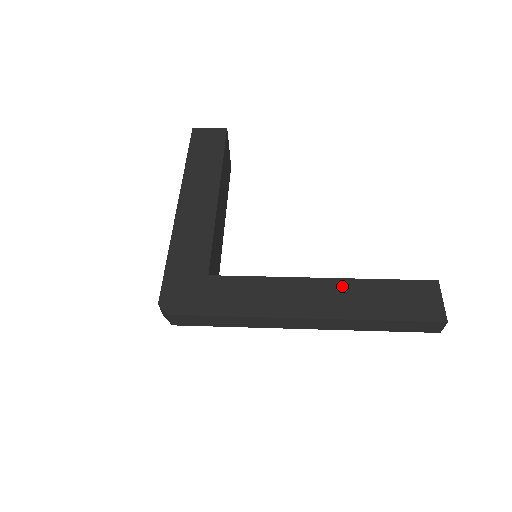
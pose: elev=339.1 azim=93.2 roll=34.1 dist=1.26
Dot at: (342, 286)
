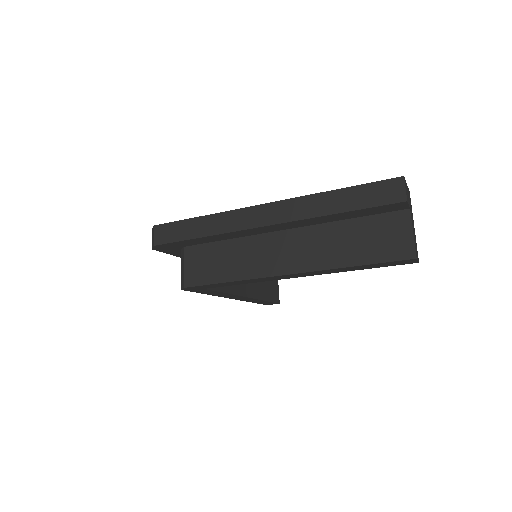
Dot at: occluded
